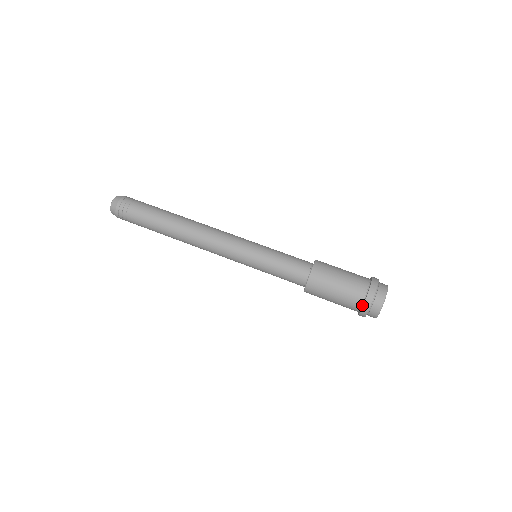
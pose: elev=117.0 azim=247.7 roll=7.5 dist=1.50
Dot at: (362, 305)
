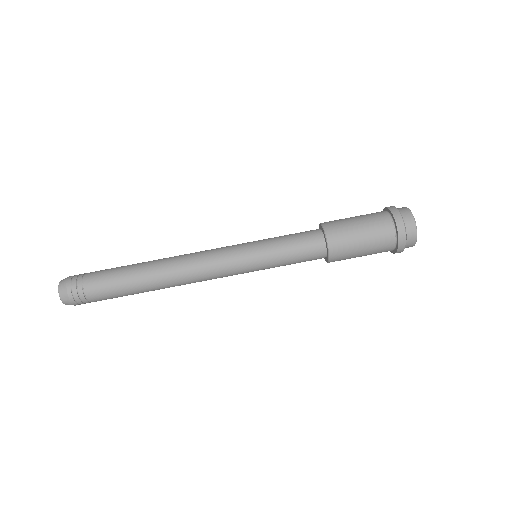
Dot at: occluded
